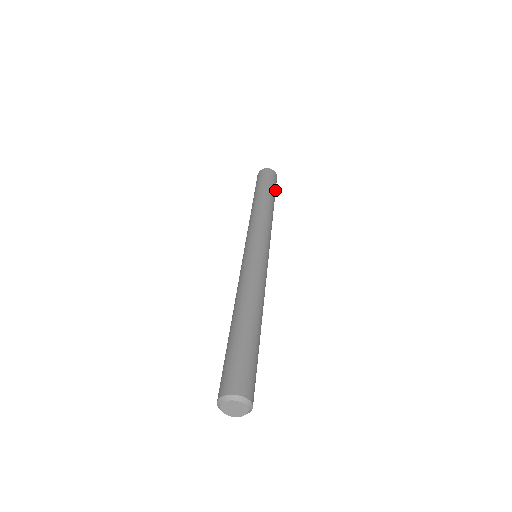
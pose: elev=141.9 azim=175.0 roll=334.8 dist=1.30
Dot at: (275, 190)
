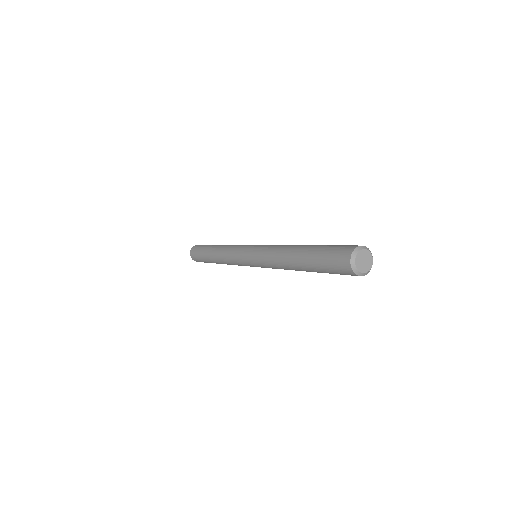
Dot at: occluded
